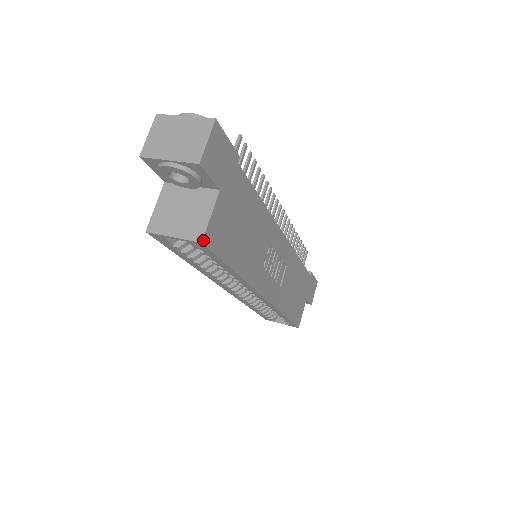
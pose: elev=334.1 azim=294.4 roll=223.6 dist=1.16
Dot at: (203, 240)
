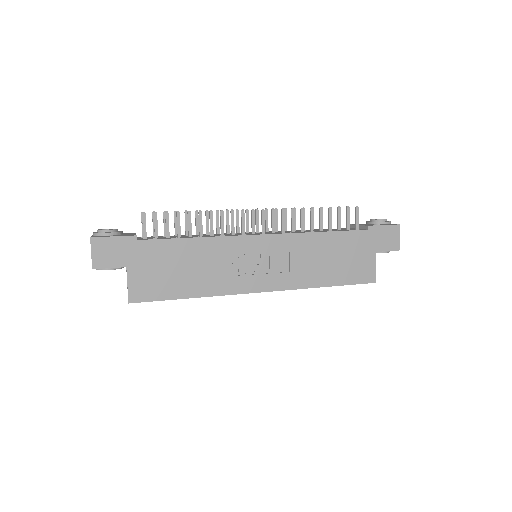
Dot at: (129, 301)
